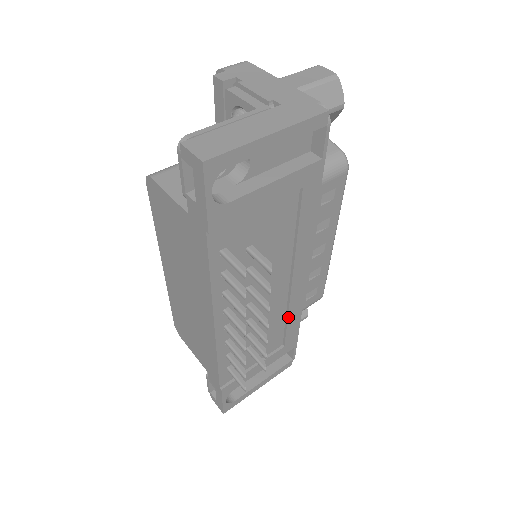
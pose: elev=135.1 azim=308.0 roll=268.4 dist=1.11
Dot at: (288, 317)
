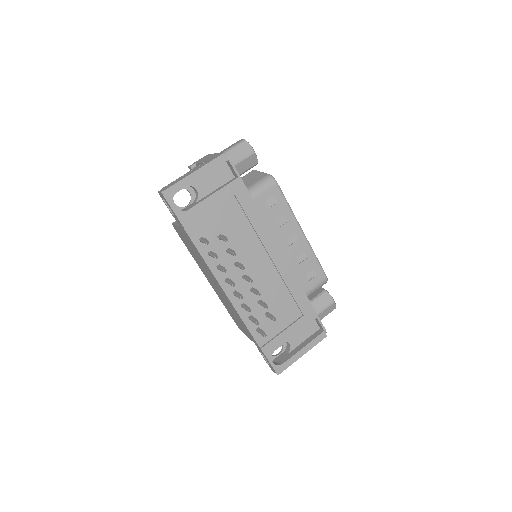
Dot at: (288, 288)
